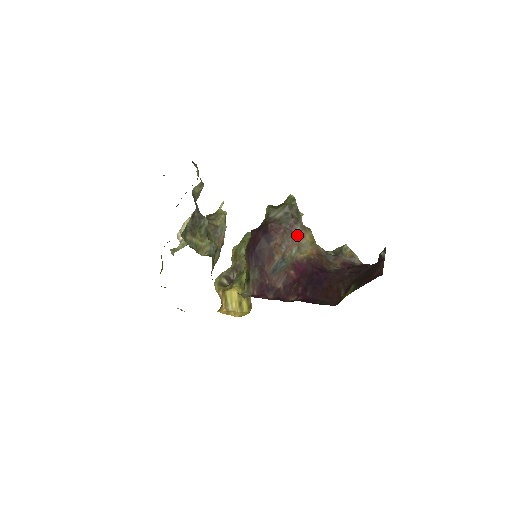
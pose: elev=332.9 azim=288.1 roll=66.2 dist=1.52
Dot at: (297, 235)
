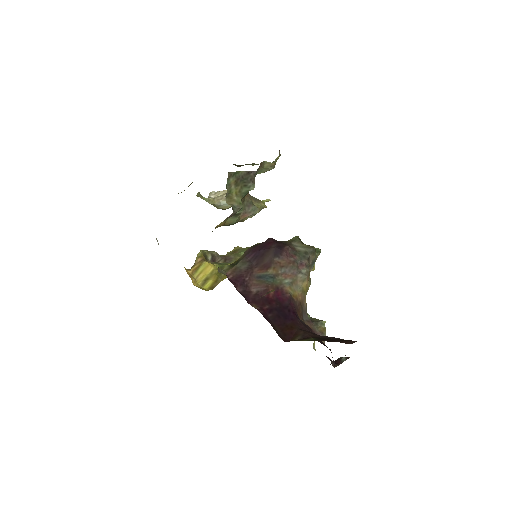
Dot at: (299, 274)
